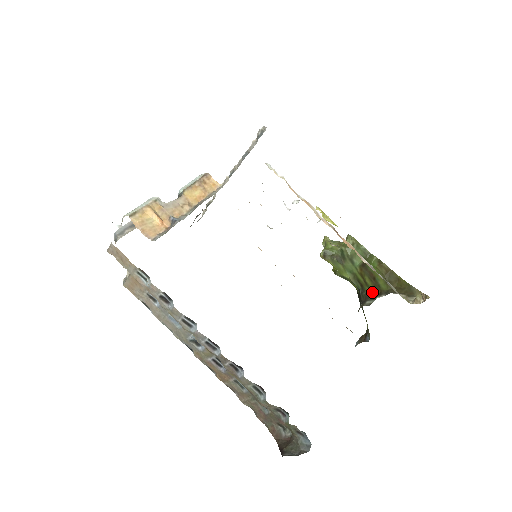
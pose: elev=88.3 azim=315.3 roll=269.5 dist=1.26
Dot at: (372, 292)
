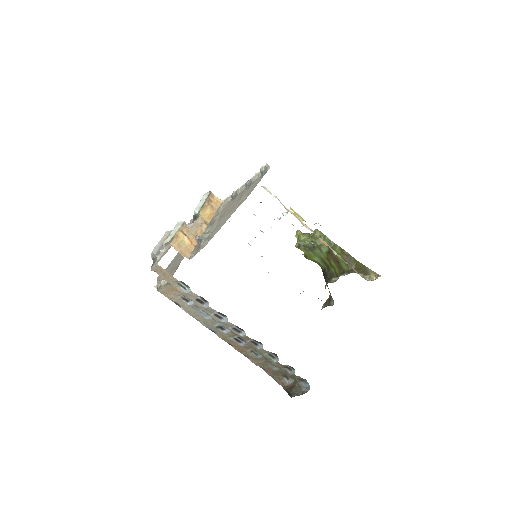
Dot at: (336, 271)
